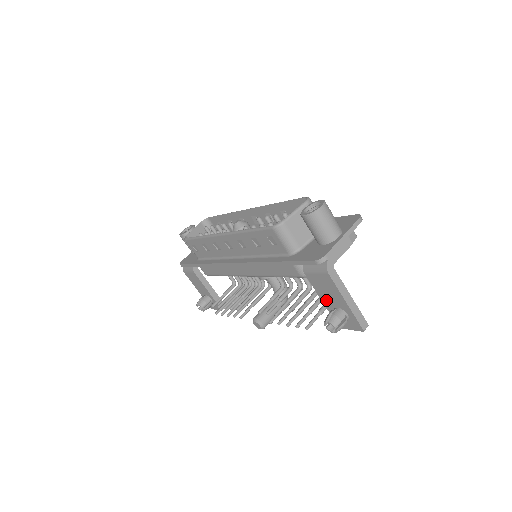
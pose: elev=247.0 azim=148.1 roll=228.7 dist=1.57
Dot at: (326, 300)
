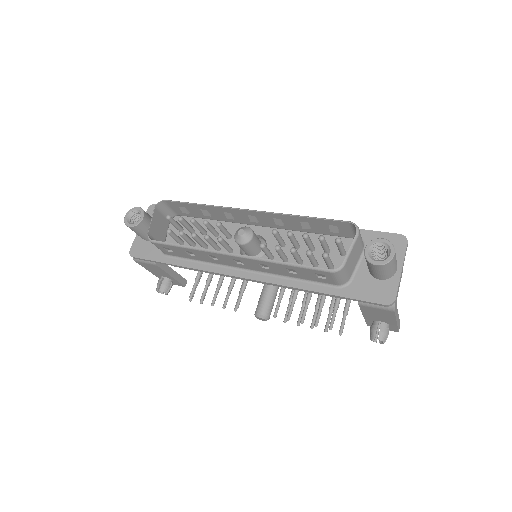
Dot at: (370, 317)
